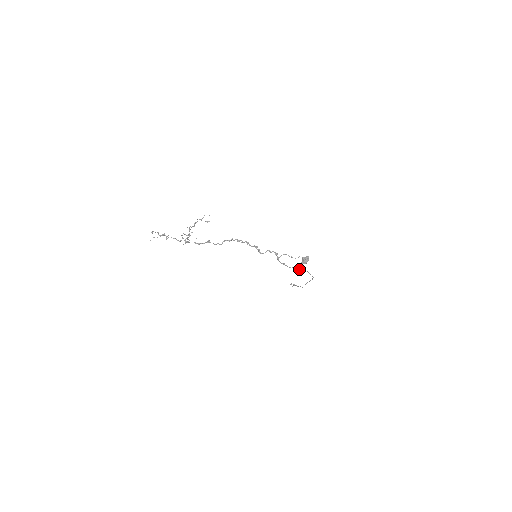
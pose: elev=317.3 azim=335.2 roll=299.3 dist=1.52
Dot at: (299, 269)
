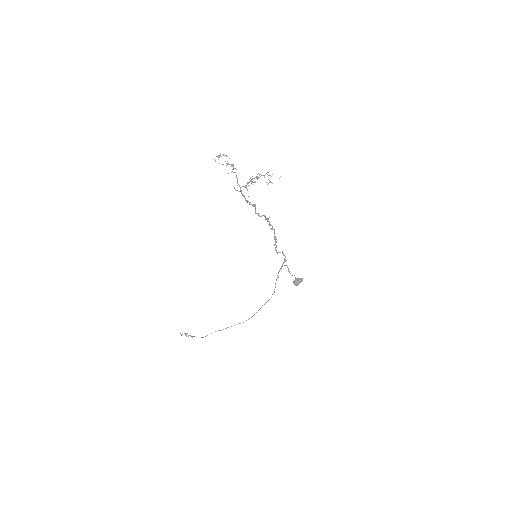
Dot at: (272, 294)
